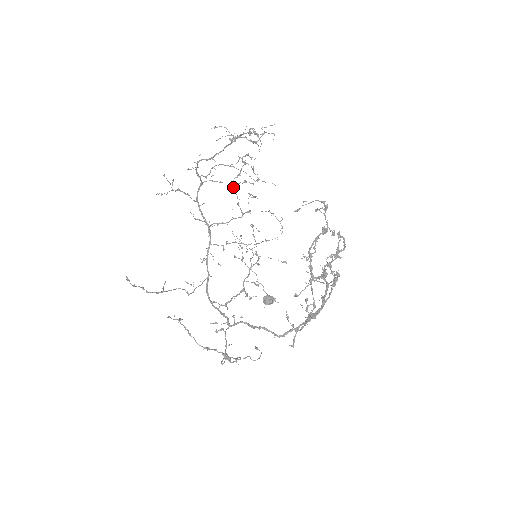
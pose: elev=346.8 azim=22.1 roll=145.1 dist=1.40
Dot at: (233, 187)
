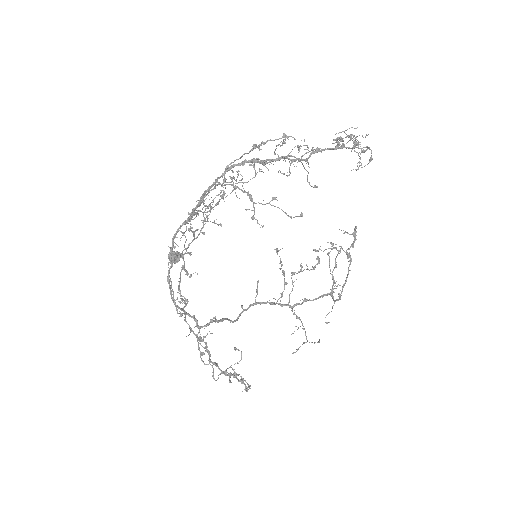
Dot at: occluded
